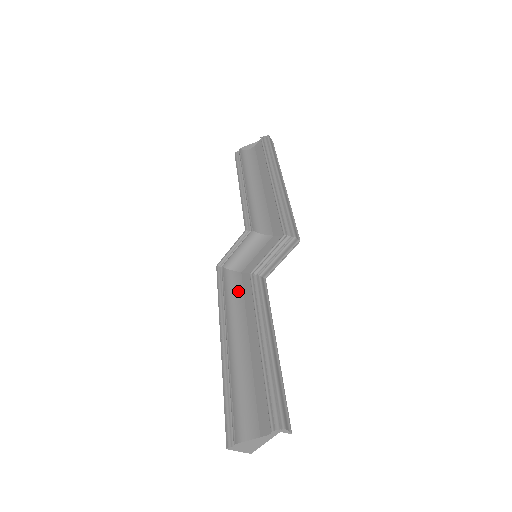
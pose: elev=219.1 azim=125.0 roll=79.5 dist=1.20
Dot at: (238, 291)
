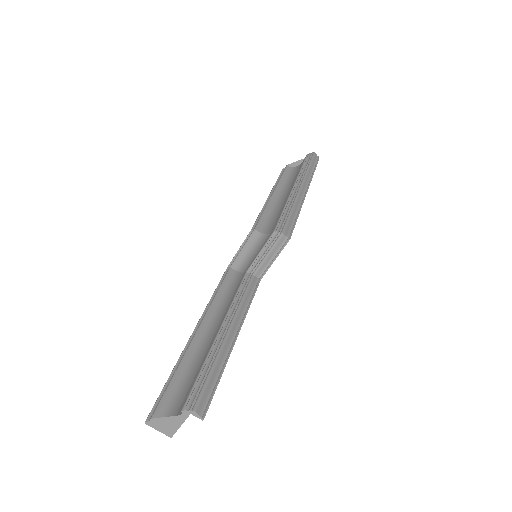
Dot at: (233, 289)
